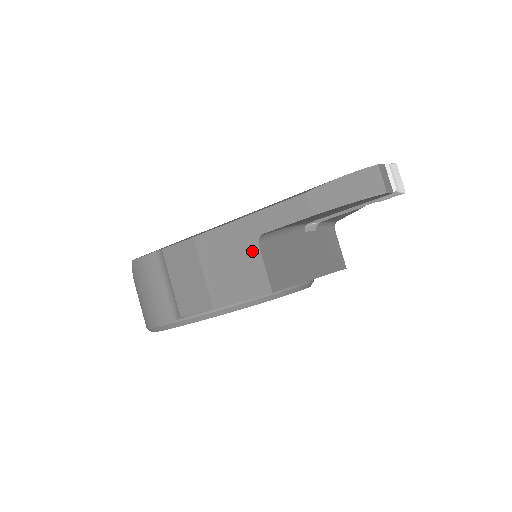
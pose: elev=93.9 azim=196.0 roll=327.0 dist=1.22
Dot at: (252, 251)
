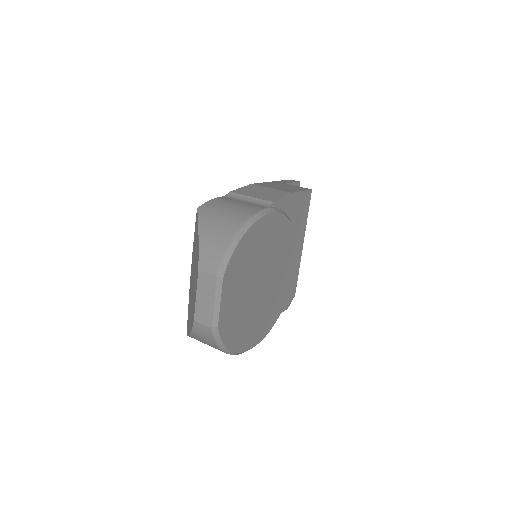
Dot at: (287, 185)
